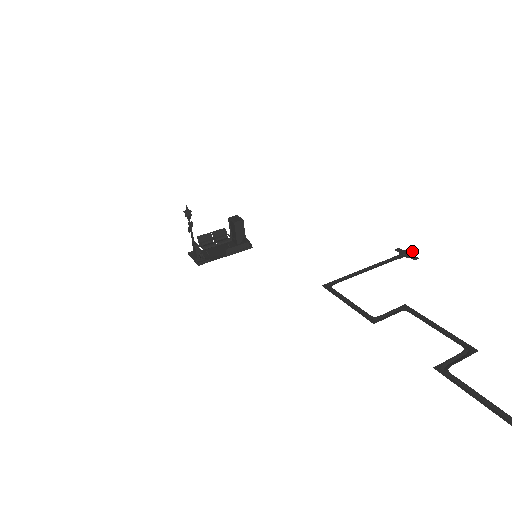
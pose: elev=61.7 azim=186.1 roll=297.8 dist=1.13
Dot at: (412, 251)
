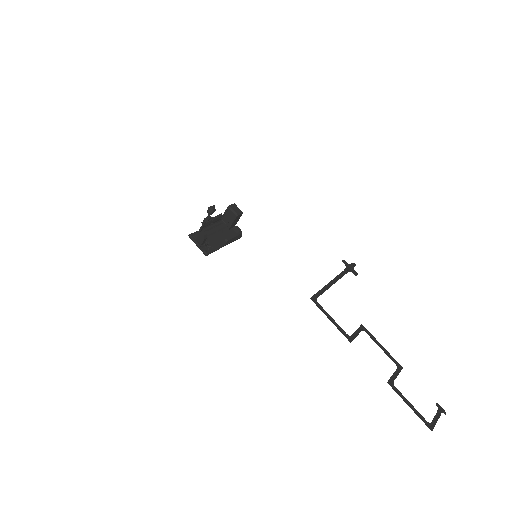
Dot at: (353, 265)
